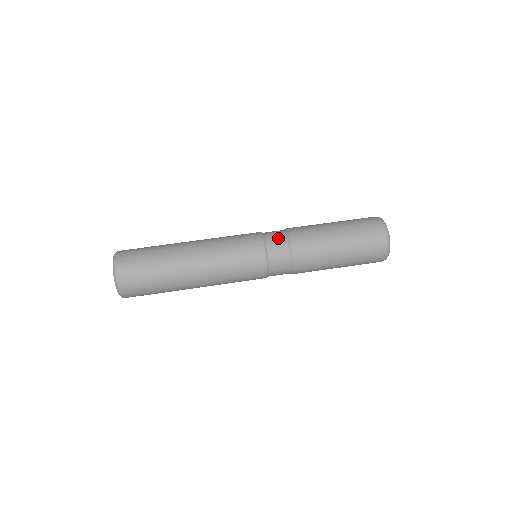
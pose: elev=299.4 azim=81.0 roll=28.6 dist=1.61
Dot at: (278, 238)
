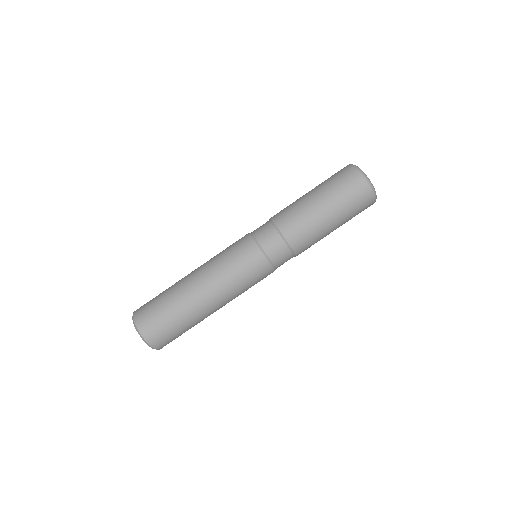
Dot at: (272, 239)
